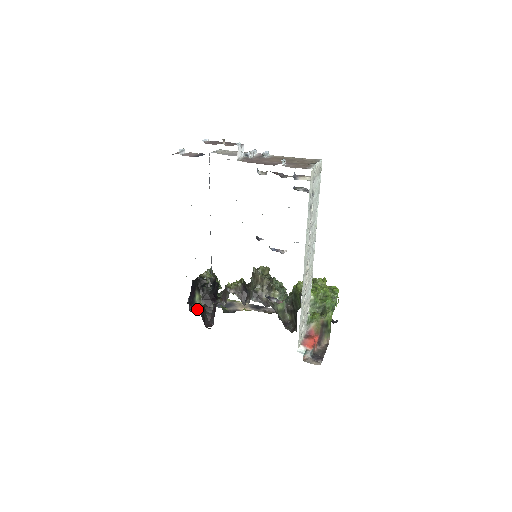
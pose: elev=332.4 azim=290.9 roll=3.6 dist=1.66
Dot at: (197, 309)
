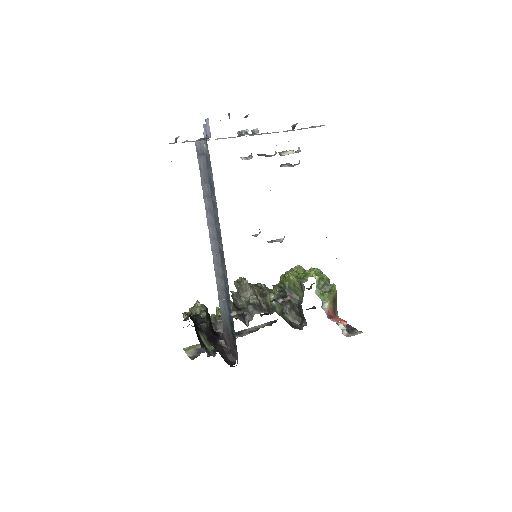
Dot at: (212, 351)
